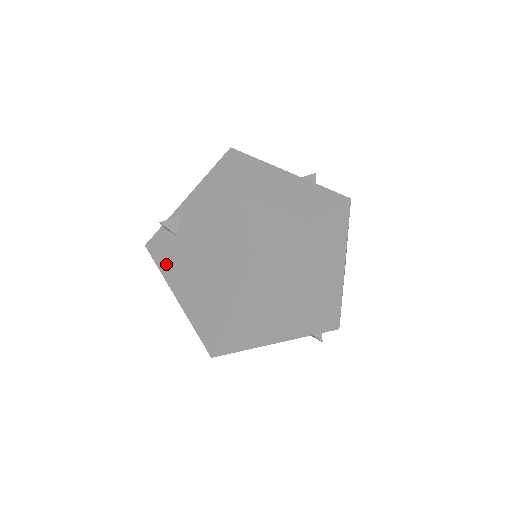
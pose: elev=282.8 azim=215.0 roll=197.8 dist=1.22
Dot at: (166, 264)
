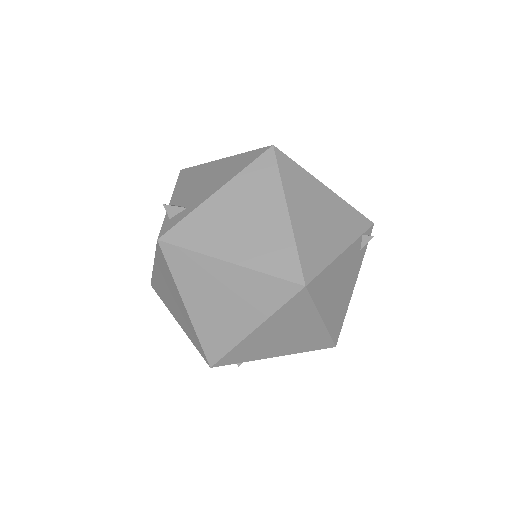
Dot at: (193, 235)
